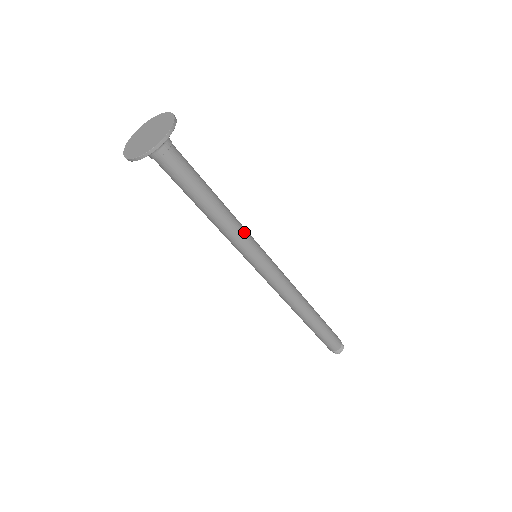
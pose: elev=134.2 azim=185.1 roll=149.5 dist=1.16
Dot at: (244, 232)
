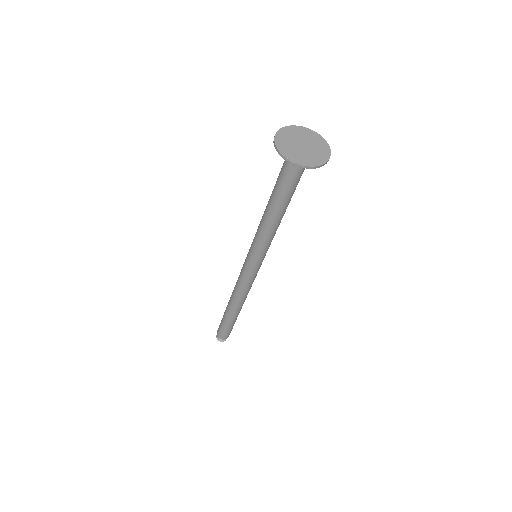
Dot at: (267, 243)
